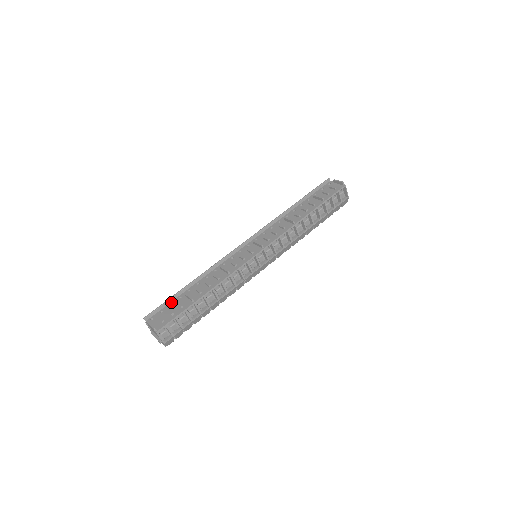
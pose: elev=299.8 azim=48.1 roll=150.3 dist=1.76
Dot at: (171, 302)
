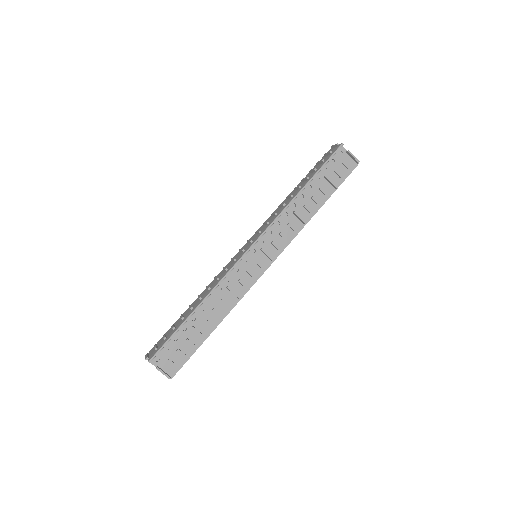
Dot at: (175, 335)
